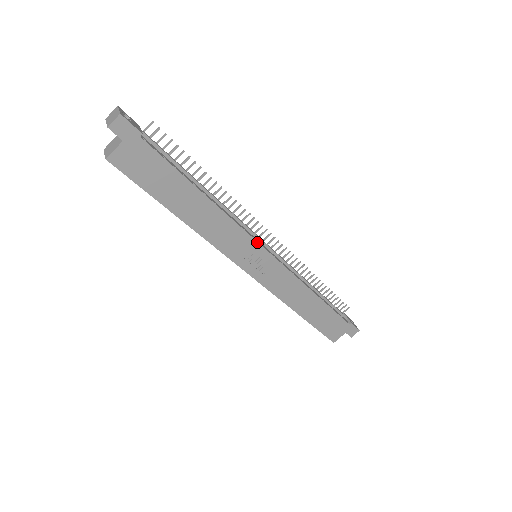
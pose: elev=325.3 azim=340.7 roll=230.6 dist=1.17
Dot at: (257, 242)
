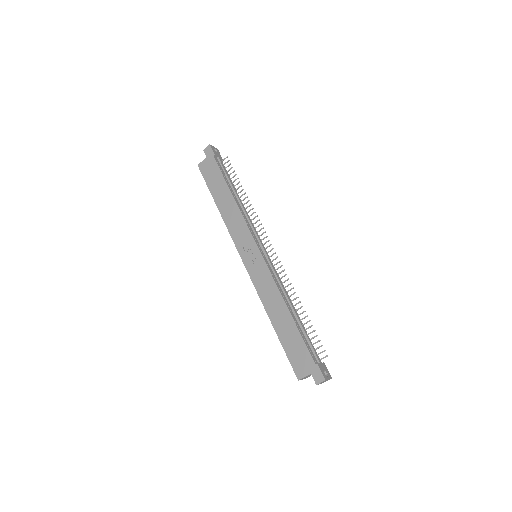
Dot at: (253, 238)
